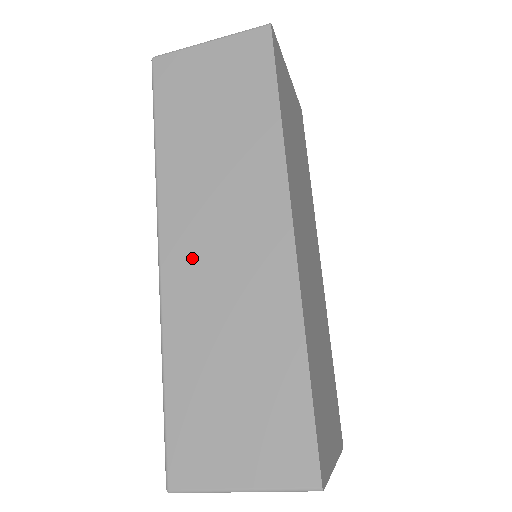
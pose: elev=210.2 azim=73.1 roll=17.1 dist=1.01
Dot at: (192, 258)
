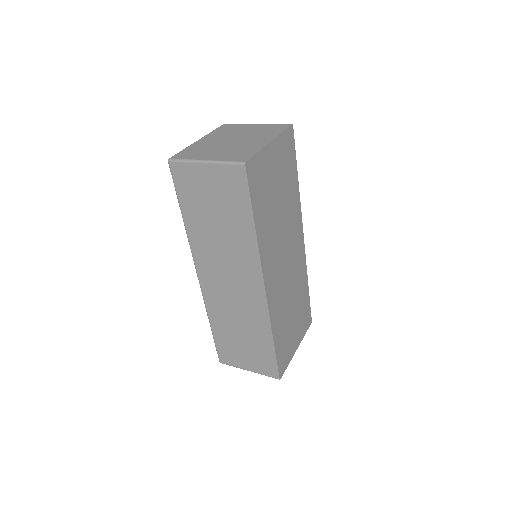
Dot at: (215, 286)
